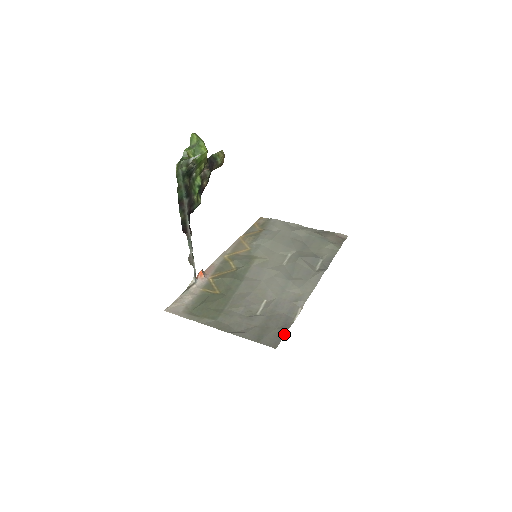
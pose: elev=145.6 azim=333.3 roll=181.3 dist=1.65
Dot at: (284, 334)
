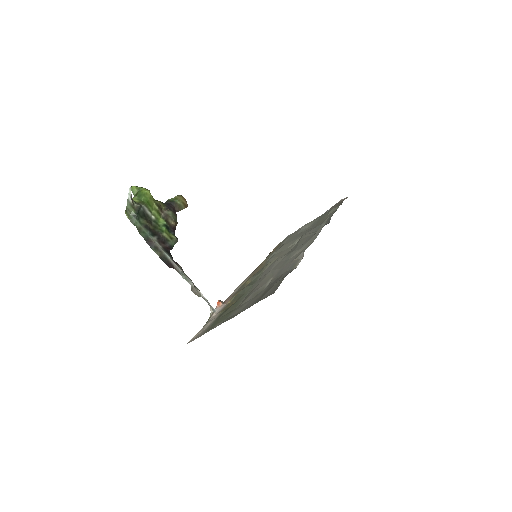
Dot at: (282, 280)
